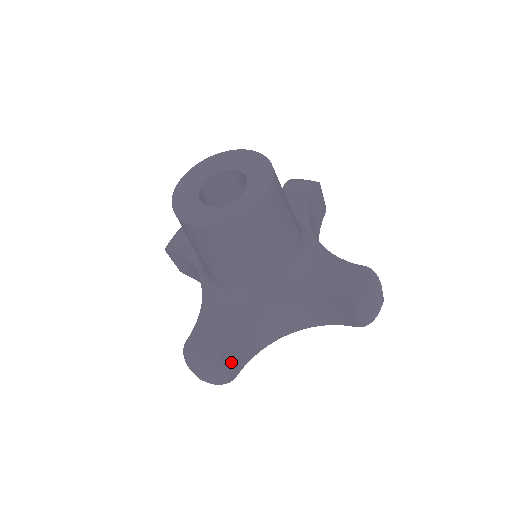
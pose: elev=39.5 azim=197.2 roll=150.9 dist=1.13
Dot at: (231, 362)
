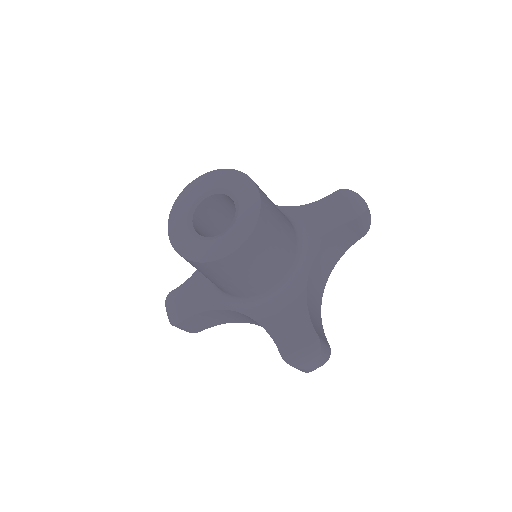
Dot at: (195, 324)
